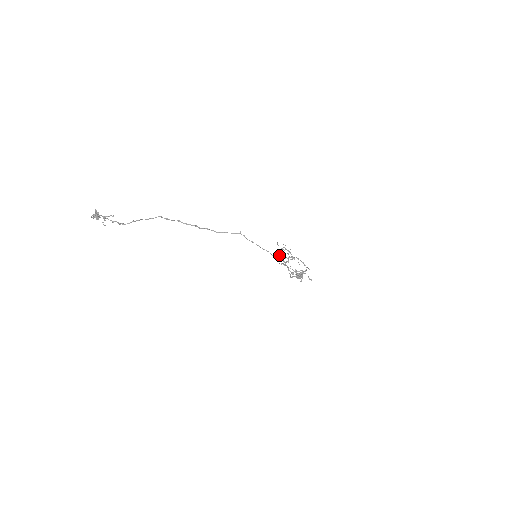
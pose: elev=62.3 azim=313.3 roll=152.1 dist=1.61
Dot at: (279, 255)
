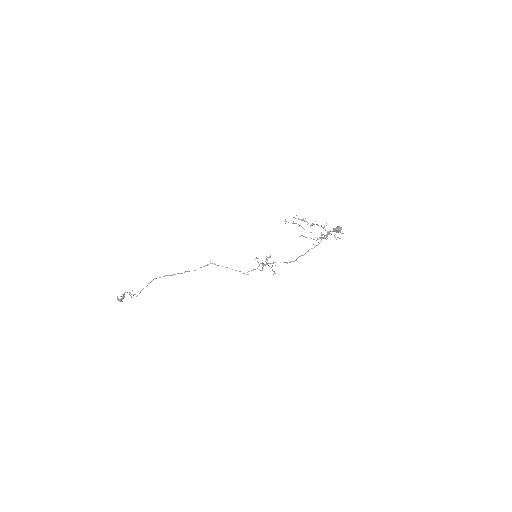
Dot at: occluded
